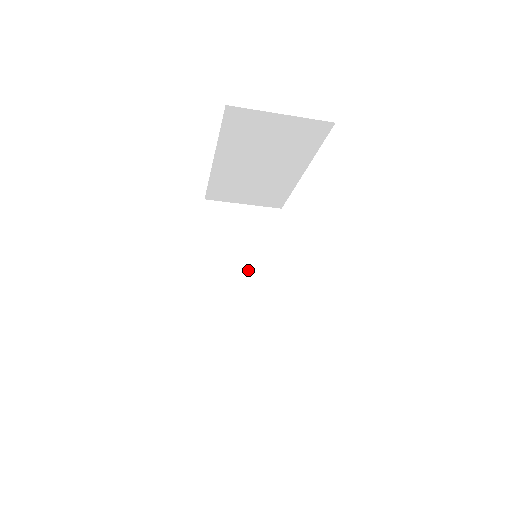
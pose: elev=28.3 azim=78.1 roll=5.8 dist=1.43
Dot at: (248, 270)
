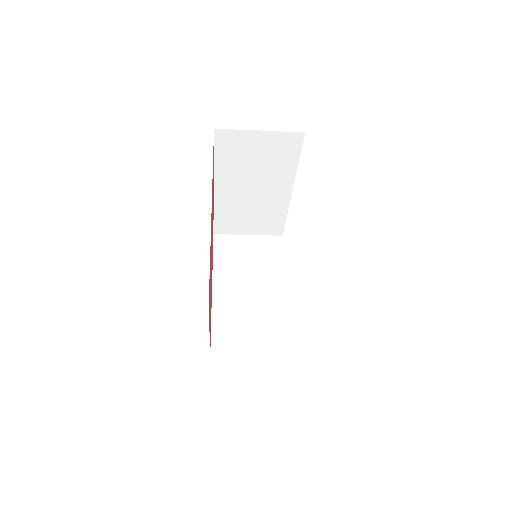
Dot at: (257, 287)
